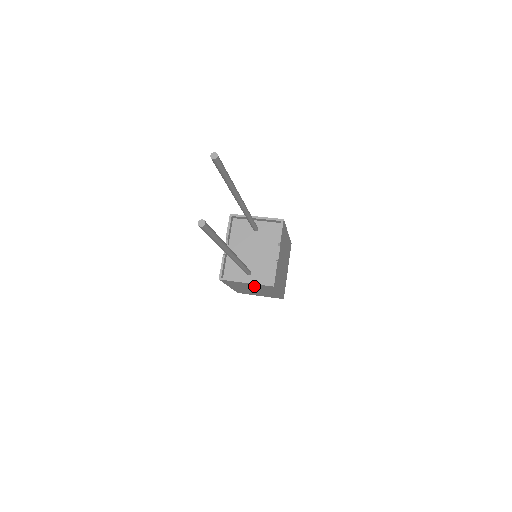
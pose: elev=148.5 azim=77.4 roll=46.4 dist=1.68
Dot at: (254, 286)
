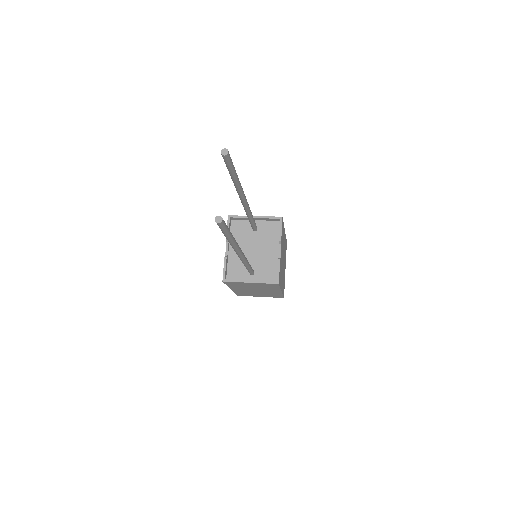
Dot at: (258, 286)
